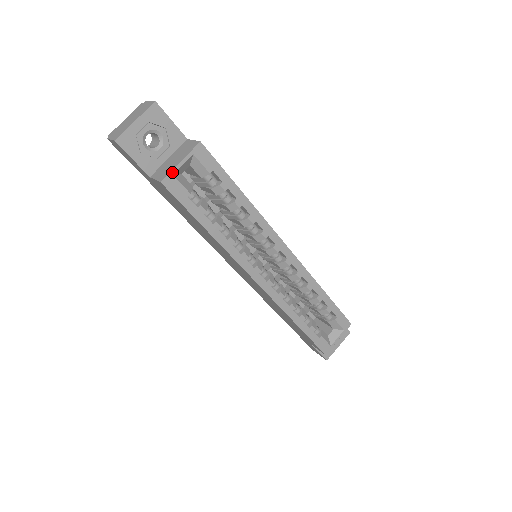
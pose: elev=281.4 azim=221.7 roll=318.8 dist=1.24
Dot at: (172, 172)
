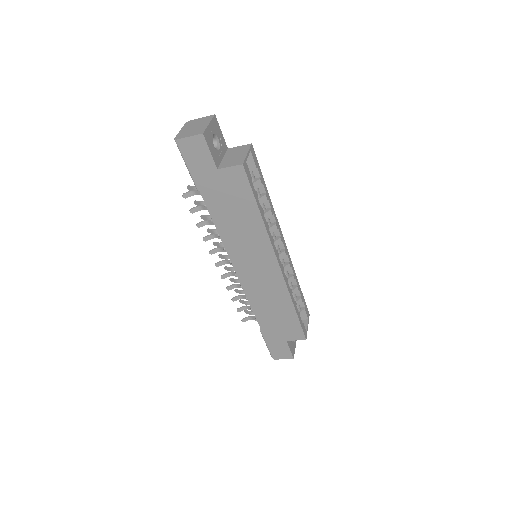
Dot at: (245, 159)
